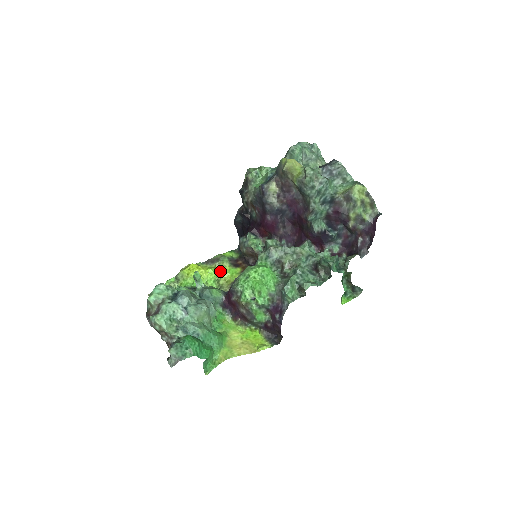
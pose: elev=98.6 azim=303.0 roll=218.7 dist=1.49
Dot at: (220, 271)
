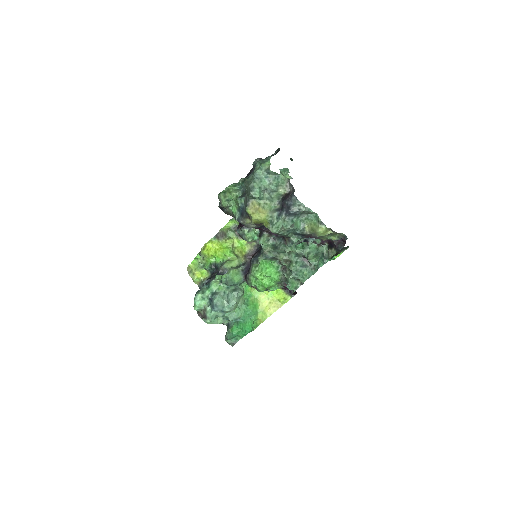
Dot at: (231, 244)
